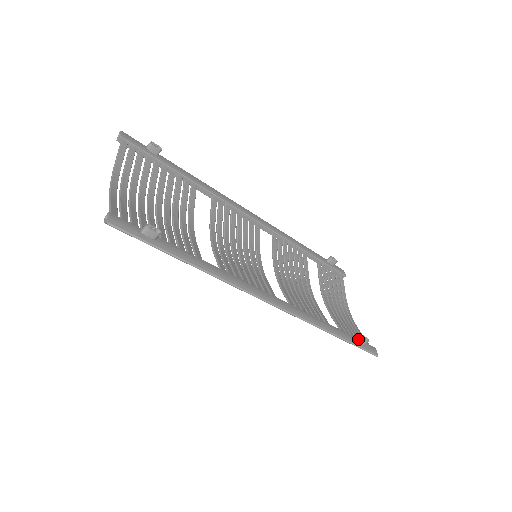
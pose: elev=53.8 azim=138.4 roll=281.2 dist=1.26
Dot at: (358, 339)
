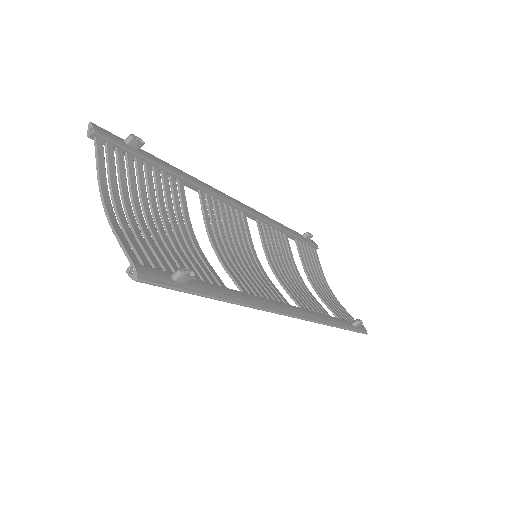
Dot at: (354, 324)
